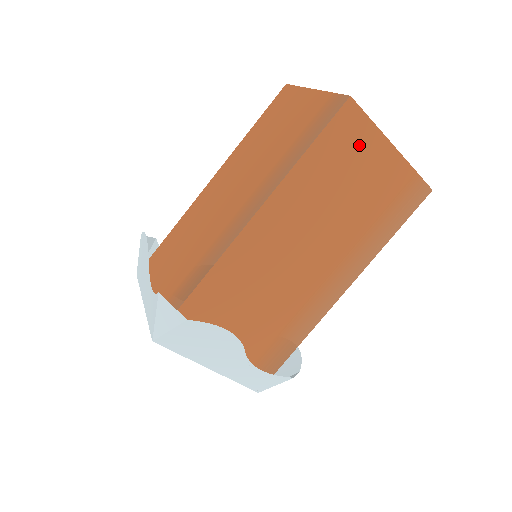
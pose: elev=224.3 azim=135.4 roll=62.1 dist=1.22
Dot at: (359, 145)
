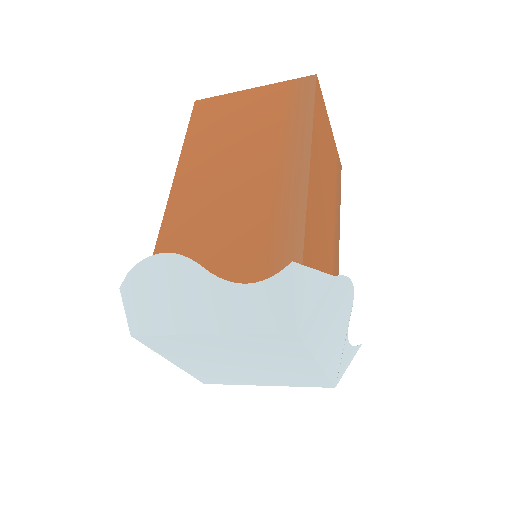
Dot at: (324, 118)
